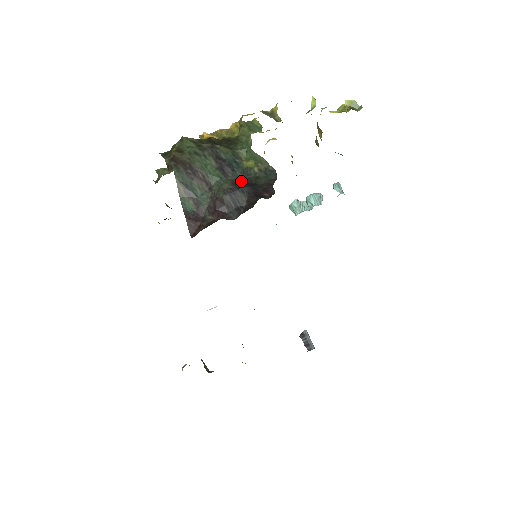
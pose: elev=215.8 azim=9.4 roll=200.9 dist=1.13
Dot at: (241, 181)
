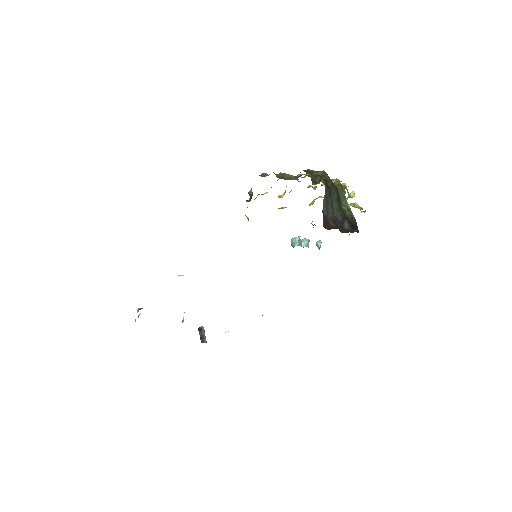
Dot at: occluded
